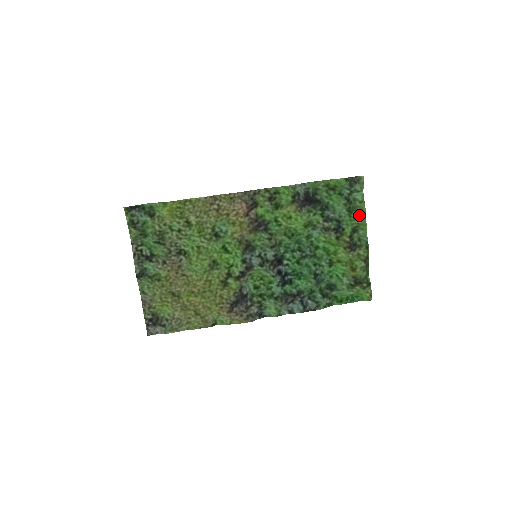
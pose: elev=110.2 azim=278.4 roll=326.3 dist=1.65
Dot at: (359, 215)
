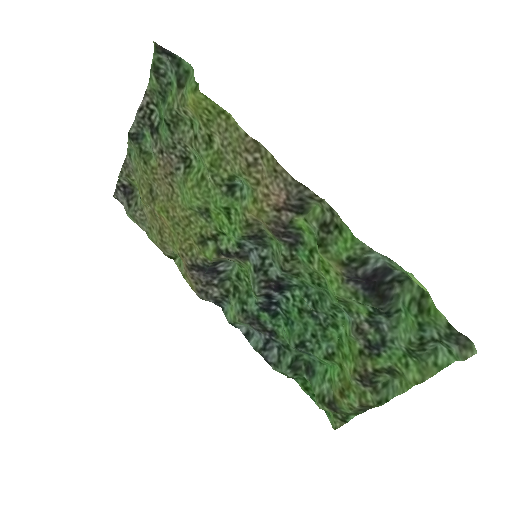
Dot at: (415, 370)
